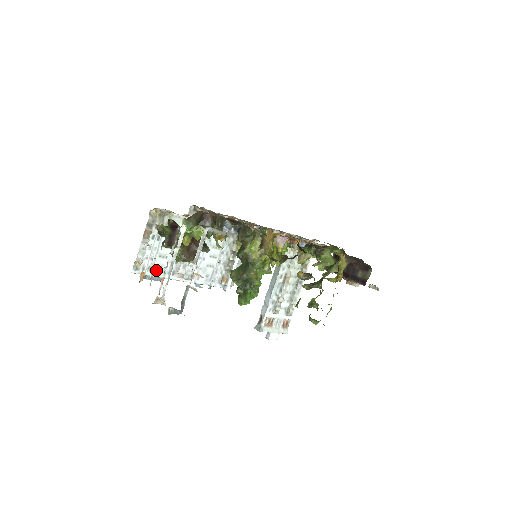
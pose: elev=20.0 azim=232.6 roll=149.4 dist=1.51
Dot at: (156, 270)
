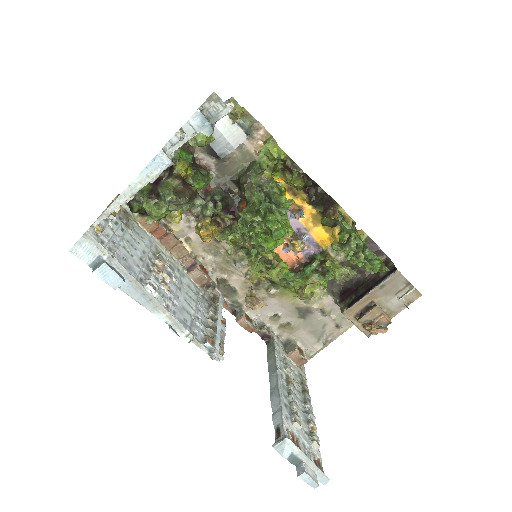
Dot at: (119, 257)
